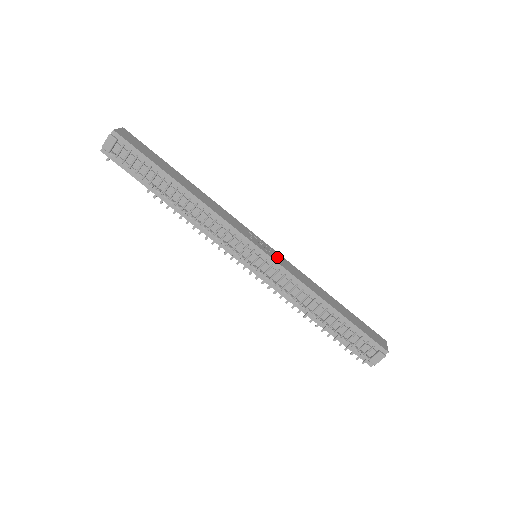
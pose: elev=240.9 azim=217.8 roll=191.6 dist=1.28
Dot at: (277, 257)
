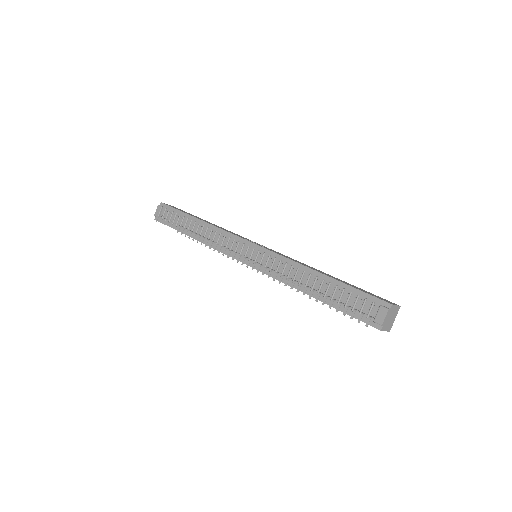
Dot at: (272, 250)
